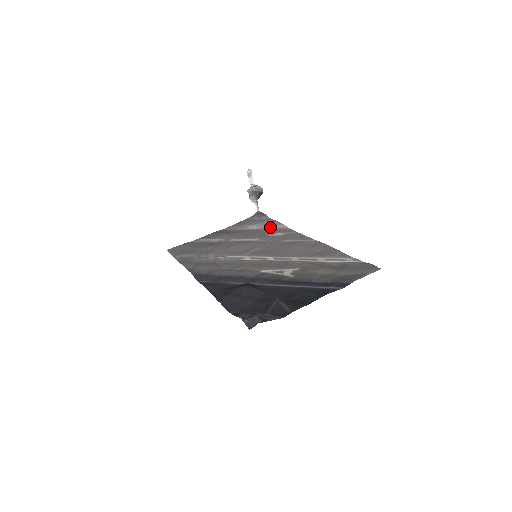
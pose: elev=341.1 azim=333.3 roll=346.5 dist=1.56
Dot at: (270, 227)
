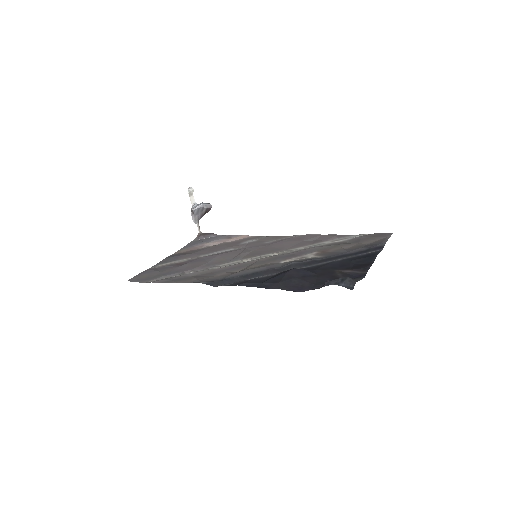
Dot at: (231, 240)
